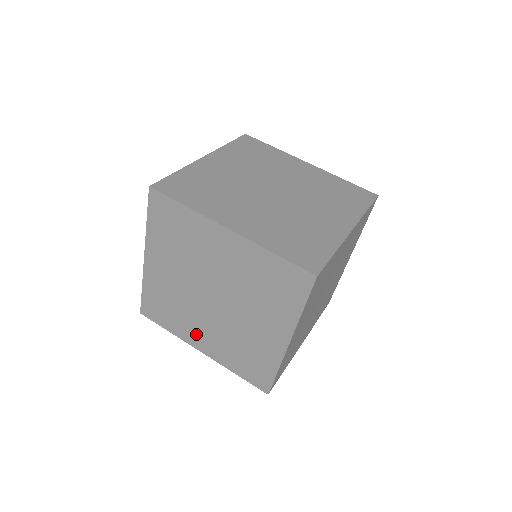
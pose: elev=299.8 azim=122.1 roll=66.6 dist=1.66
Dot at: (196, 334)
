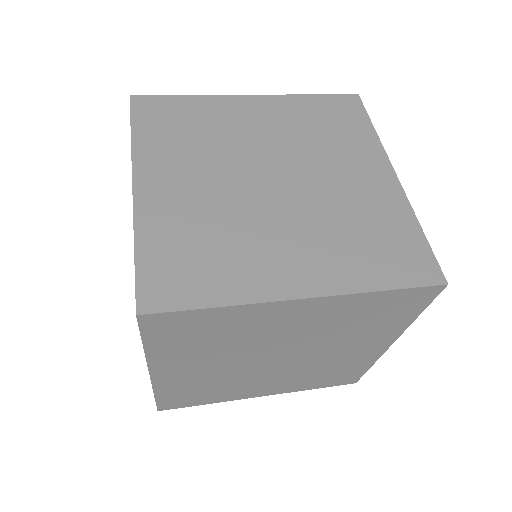
Dot at: (276, 264)
